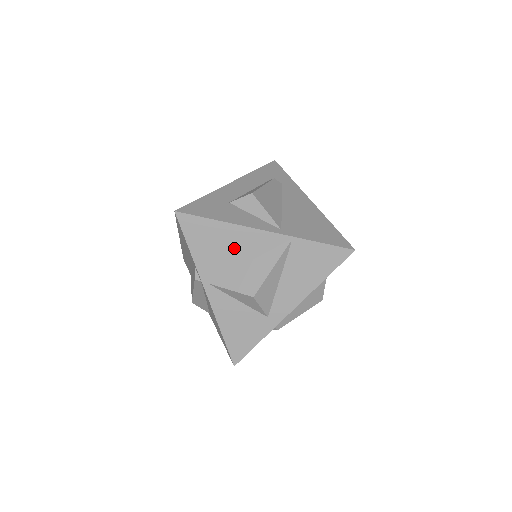
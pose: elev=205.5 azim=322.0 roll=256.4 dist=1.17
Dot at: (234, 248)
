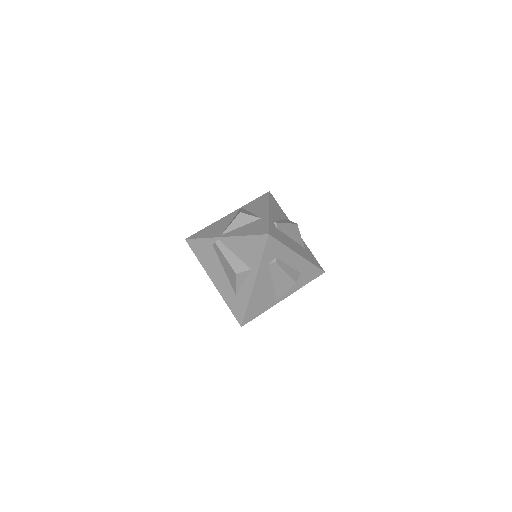
Dot at: (221, 225)
